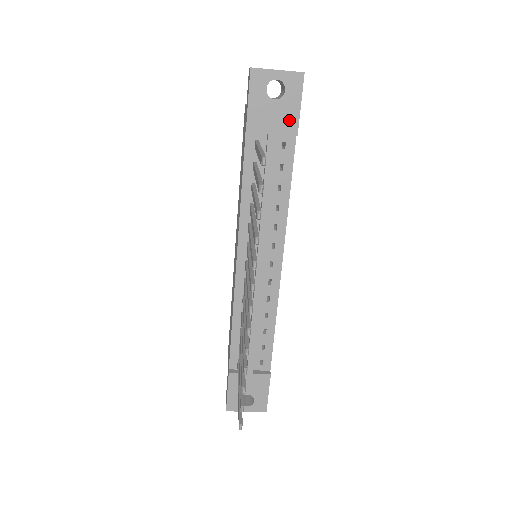
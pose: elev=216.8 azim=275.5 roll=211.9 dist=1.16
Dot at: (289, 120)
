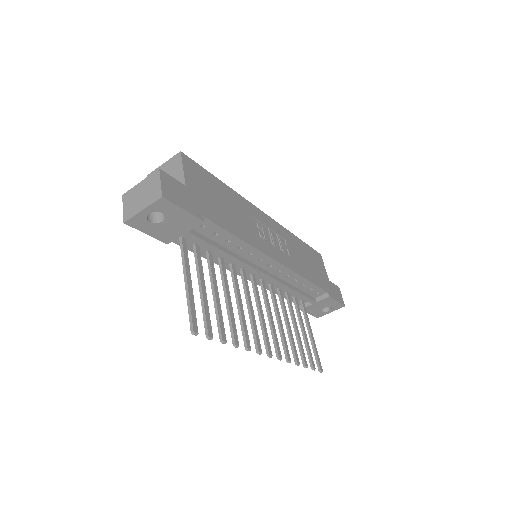
Dot at: (187, 221)
